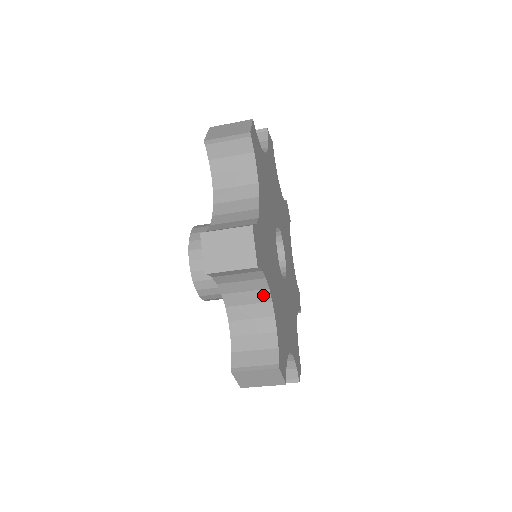
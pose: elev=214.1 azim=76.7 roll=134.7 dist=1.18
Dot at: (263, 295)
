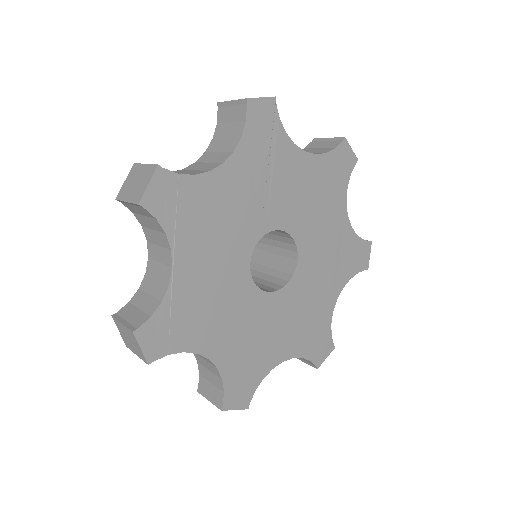
Dot at: occluded
